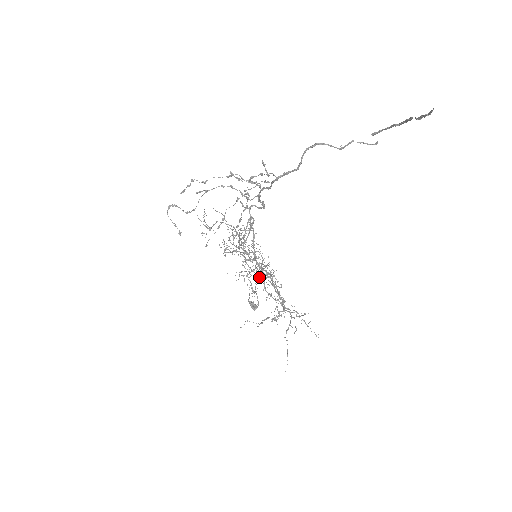
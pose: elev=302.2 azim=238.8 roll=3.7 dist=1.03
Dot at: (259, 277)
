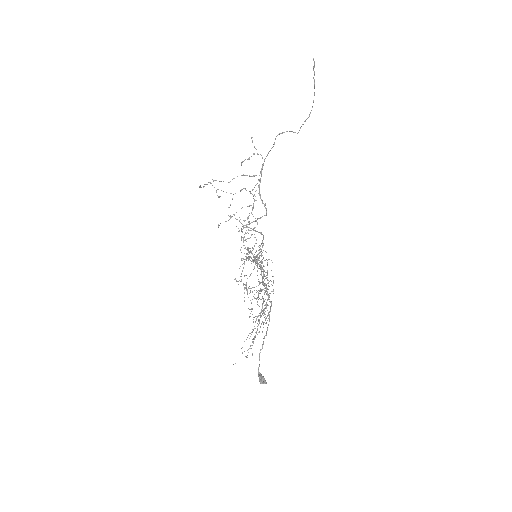
Dot at: occluded
